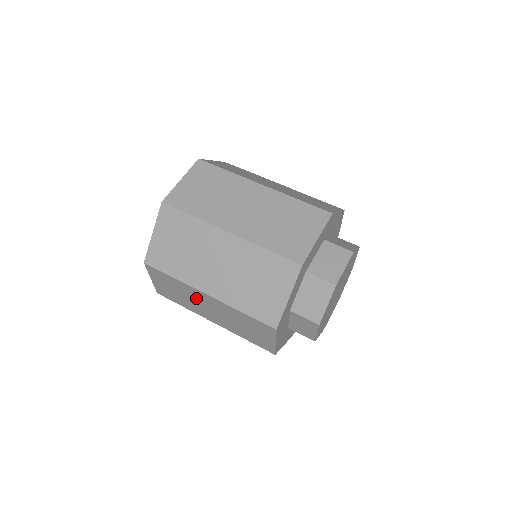
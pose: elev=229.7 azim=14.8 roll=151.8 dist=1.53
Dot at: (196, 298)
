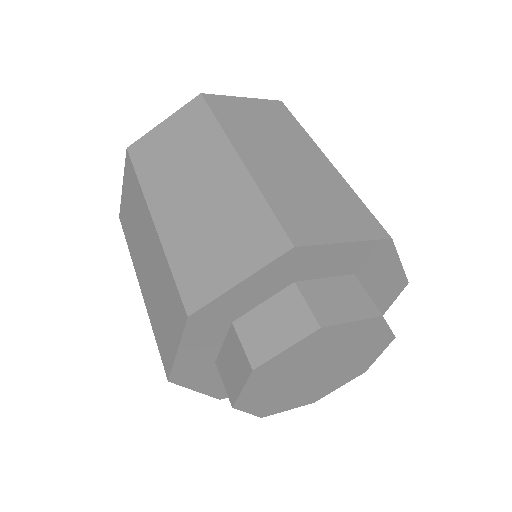
Dot at: (142, 228)
